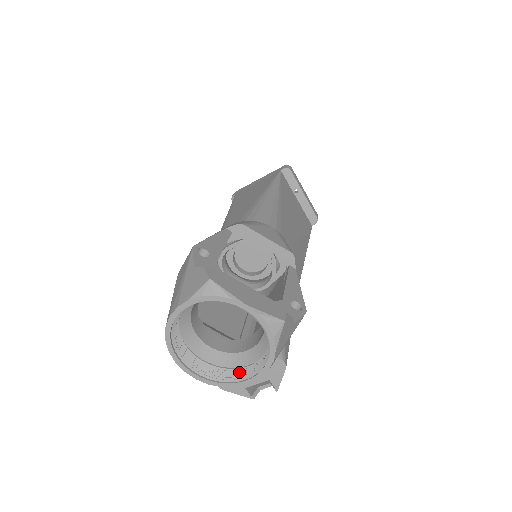
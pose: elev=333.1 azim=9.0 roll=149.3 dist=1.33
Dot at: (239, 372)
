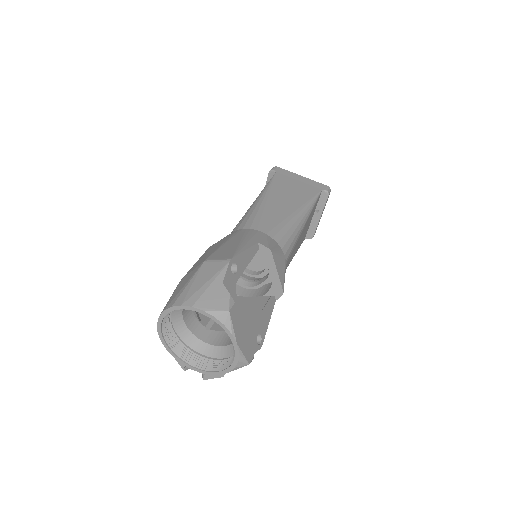
Dot at: (191, 355)
